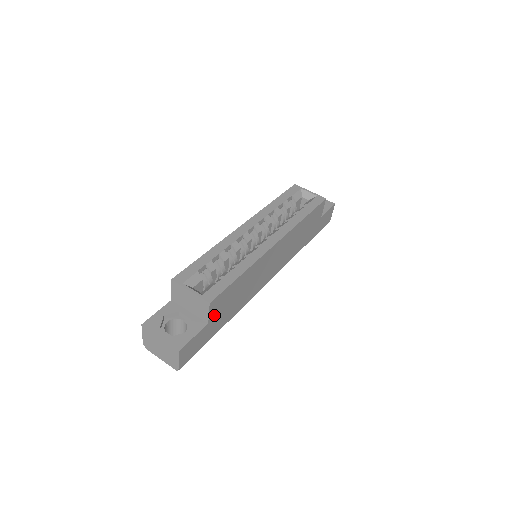
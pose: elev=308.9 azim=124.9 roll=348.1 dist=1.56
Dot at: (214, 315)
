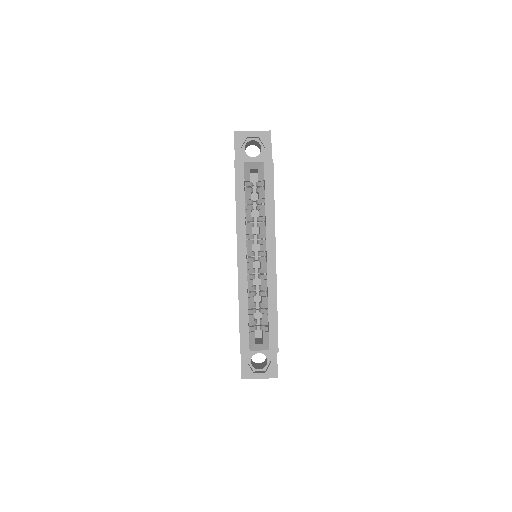
Dot at: occluded
